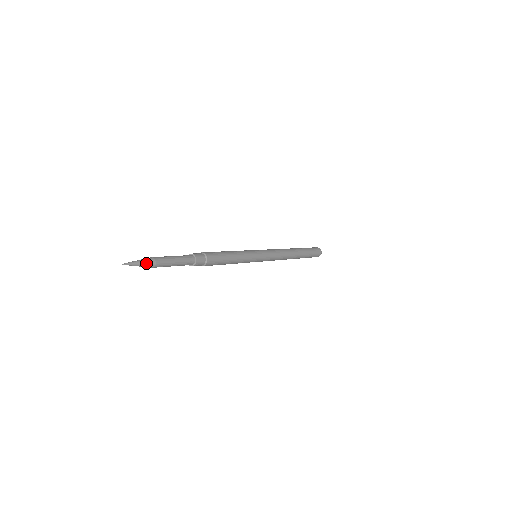
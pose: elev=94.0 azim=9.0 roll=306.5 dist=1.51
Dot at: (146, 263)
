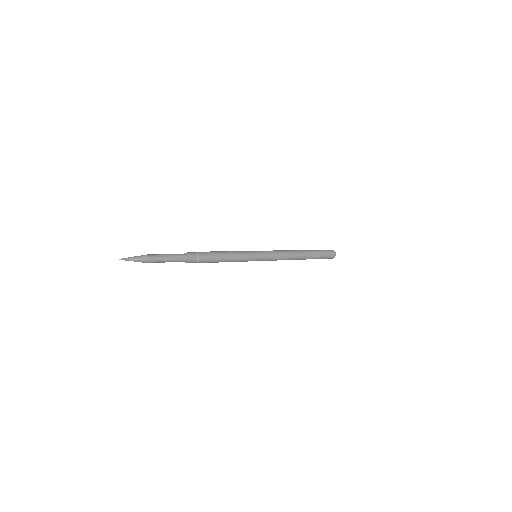
Dot at: (140, 259)
